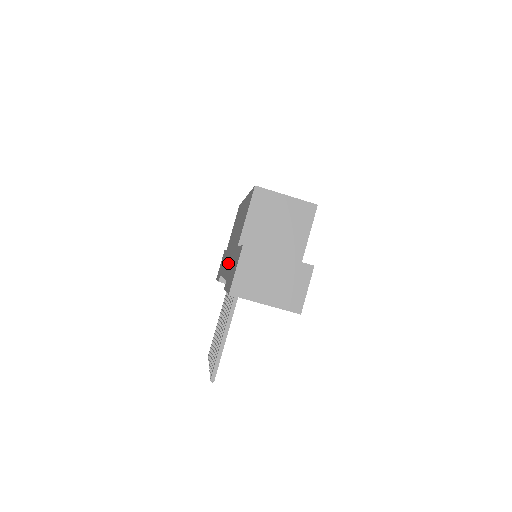
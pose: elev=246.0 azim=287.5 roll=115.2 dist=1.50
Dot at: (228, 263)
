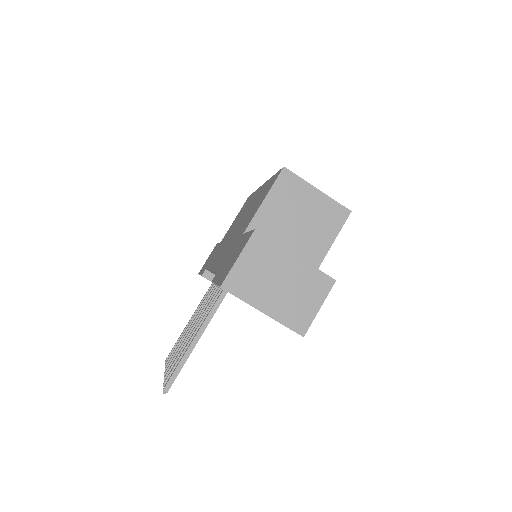
Dot at: (222, 254)
